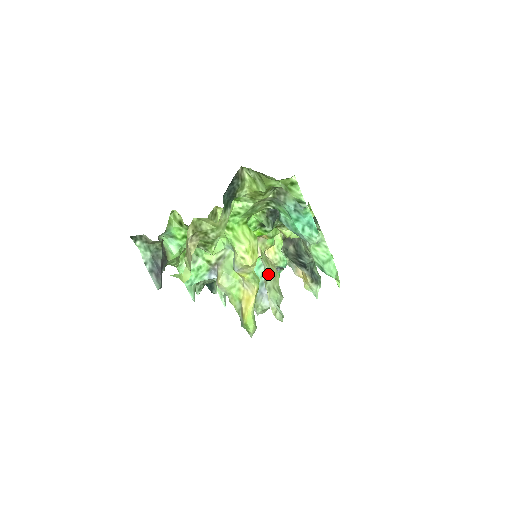
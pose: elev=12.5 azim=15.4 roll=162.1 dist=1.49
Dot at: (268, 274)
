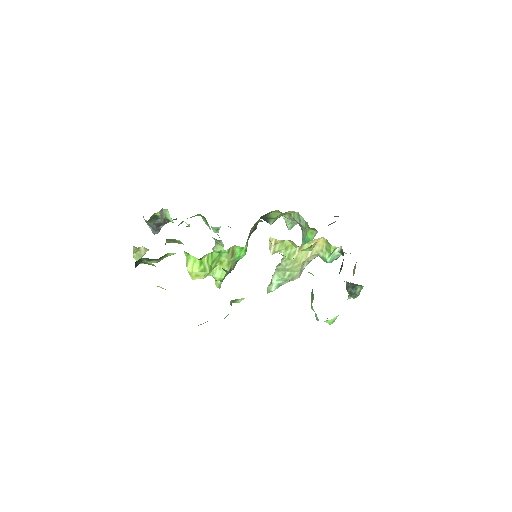
Dot at: (282, 263)
